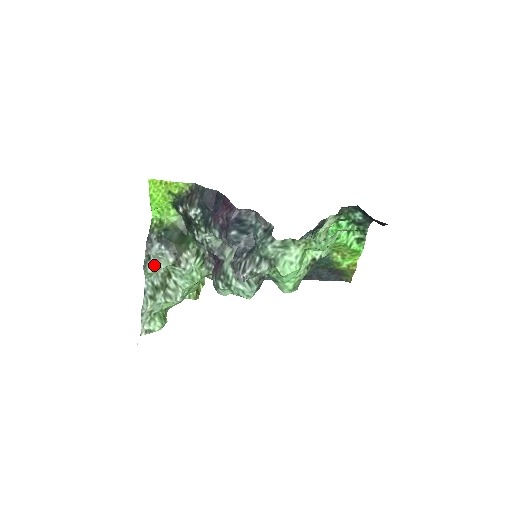
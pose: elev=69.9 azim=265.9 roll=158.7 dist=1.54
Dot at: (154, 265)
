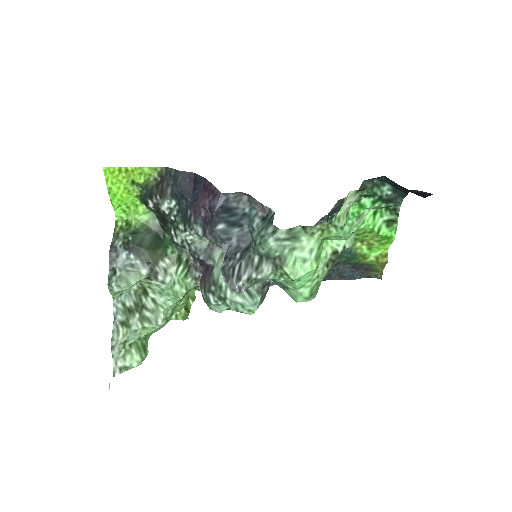
Dot at: (121, 281)
